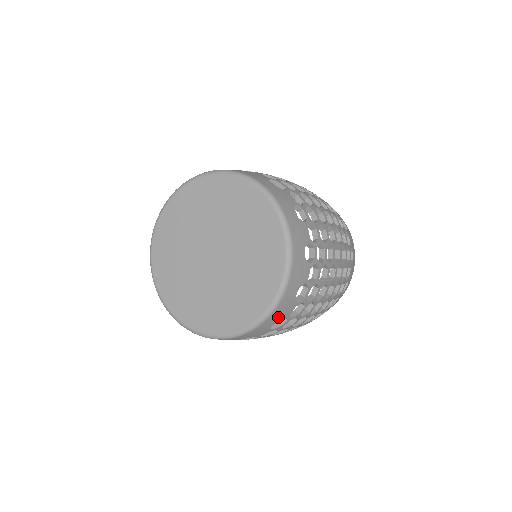
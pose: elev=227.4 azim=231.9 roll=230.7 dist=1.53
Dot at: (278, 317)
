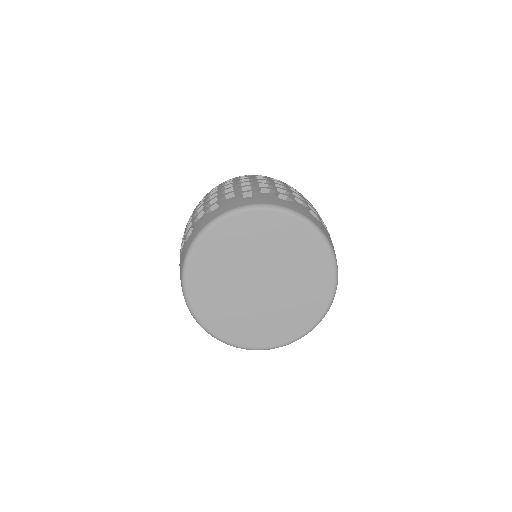
Dot at: occluded
